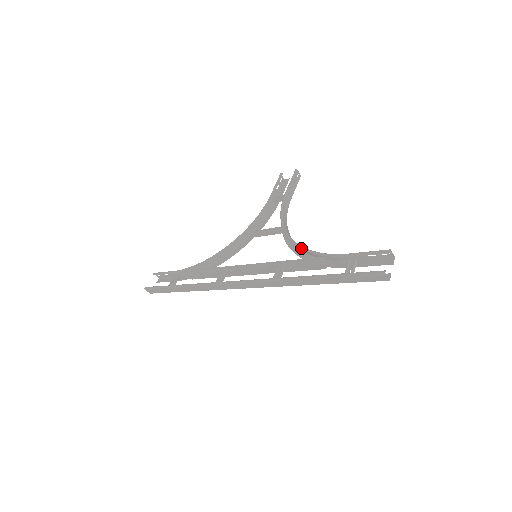
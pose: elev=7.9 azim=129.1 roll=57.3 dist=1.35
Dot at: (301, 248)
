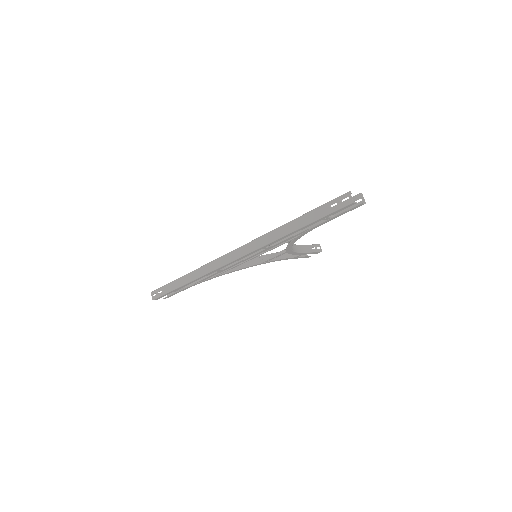
Dot at: occluded
